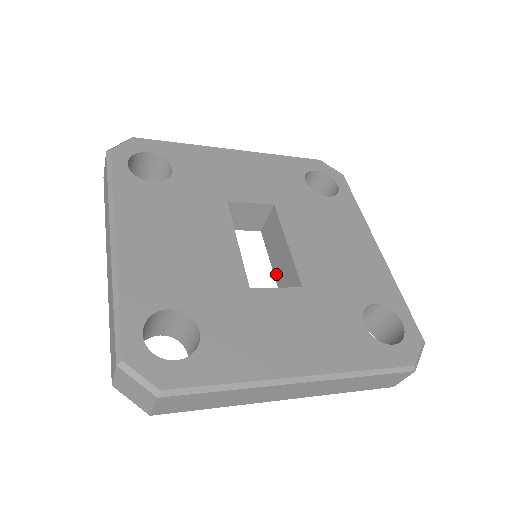
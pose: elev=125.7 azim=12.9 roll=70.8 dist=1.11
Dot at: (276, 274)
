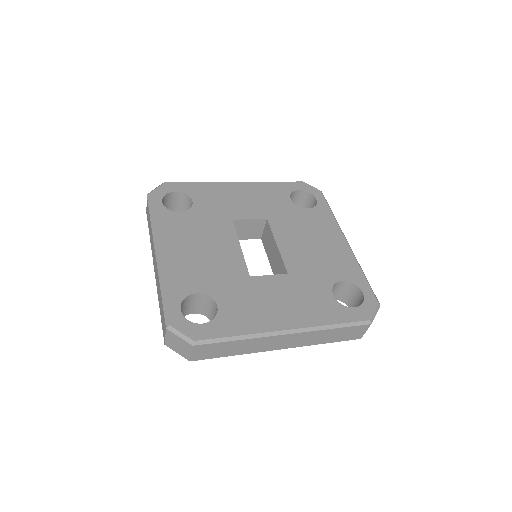
Dot at: (272, 268)
